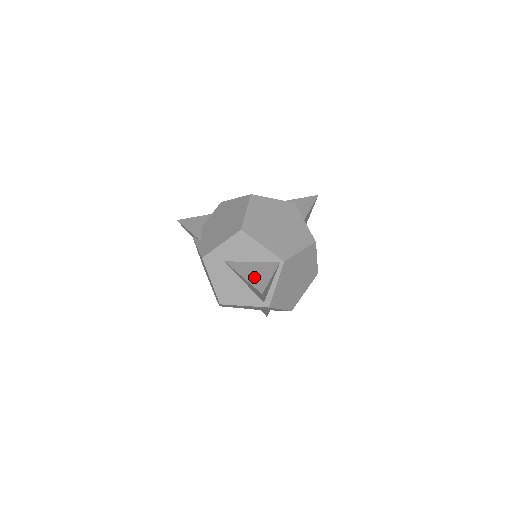
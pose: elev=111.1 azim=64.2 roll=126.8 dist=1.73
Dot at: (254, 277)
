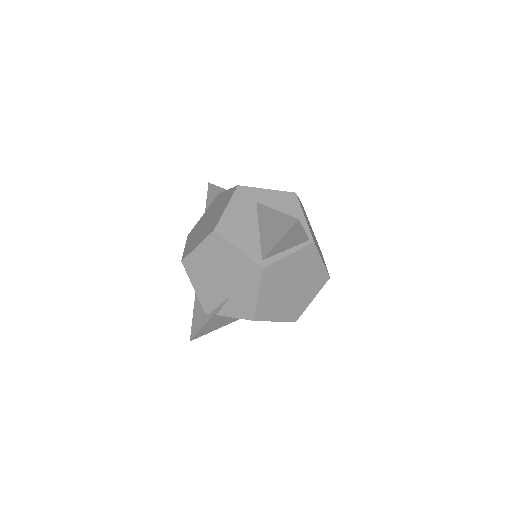
Dot at: occluded
